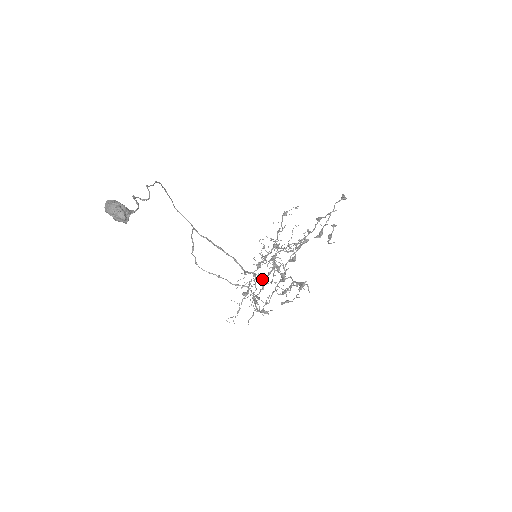
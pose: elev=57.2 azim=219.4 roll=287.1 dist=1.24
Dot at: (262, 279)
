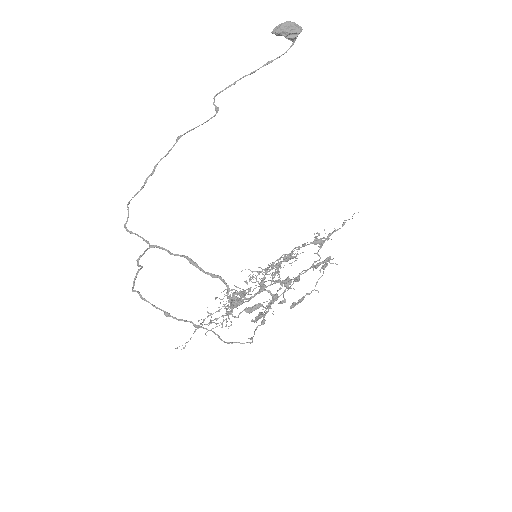
Dot at: (260, 284)
